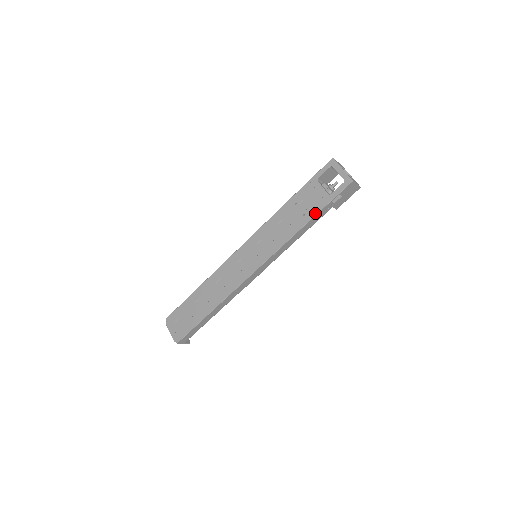
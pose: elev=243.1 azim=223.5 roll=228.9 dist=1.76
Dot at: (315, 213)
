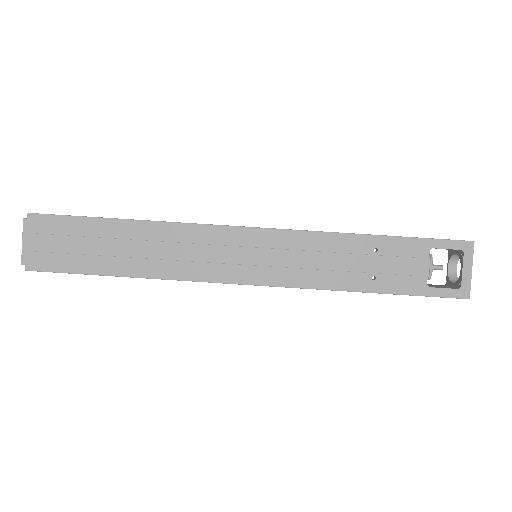
Dot at: (390, 291)
